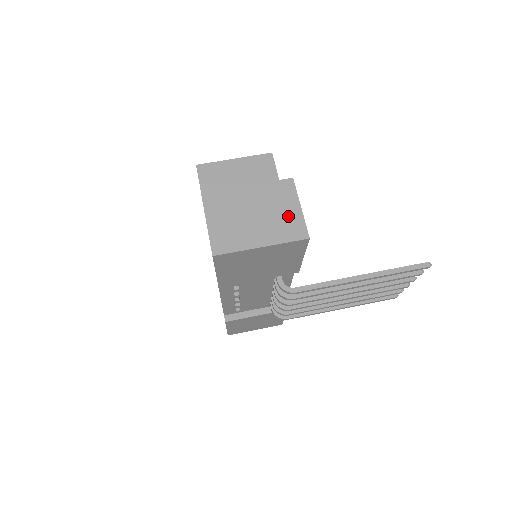
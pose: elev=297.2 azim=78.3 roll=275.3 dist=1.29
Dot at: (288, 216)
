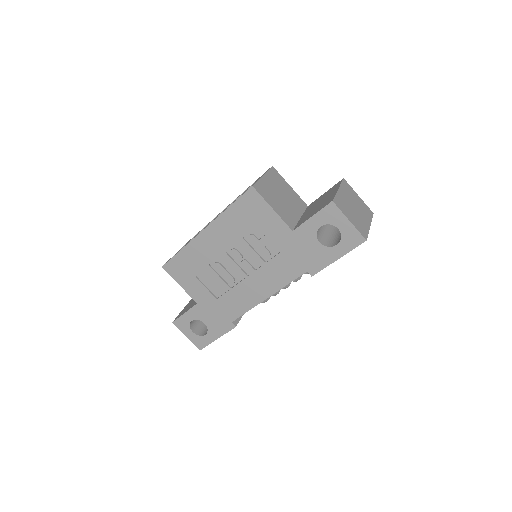
Dot at: (361, 203)
